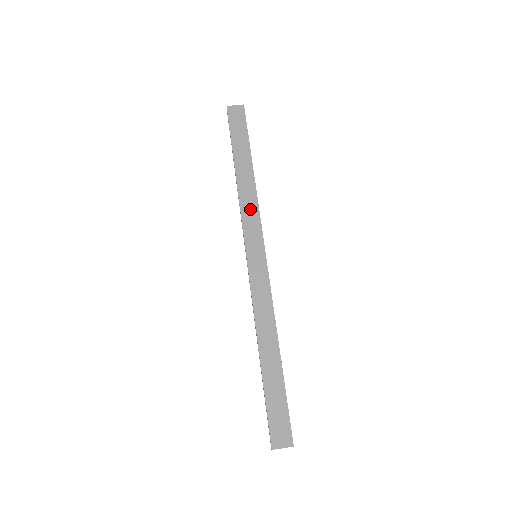
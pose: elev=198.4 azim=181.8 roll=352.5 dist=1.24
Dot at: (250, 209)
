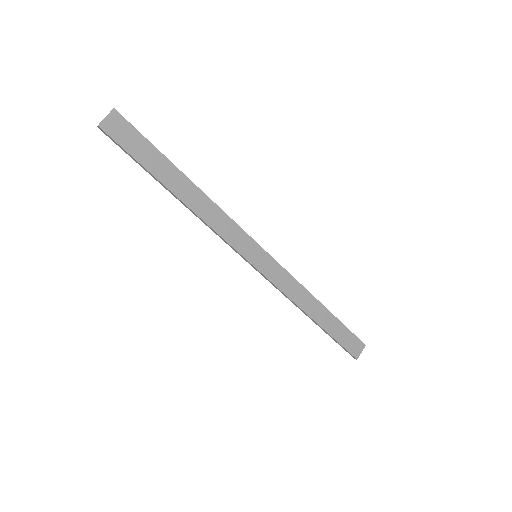
Dot at: (221, 222)
